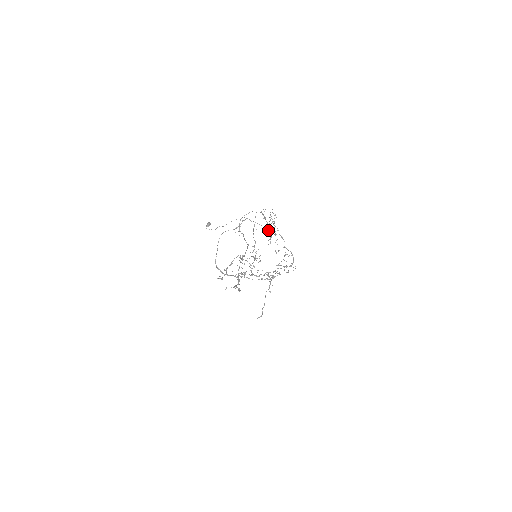
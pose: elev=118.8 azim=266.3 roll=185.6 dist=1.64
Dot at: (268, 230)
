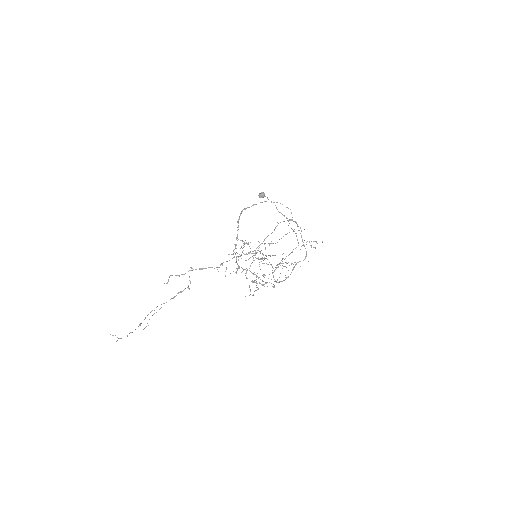
Dot at: occluded
